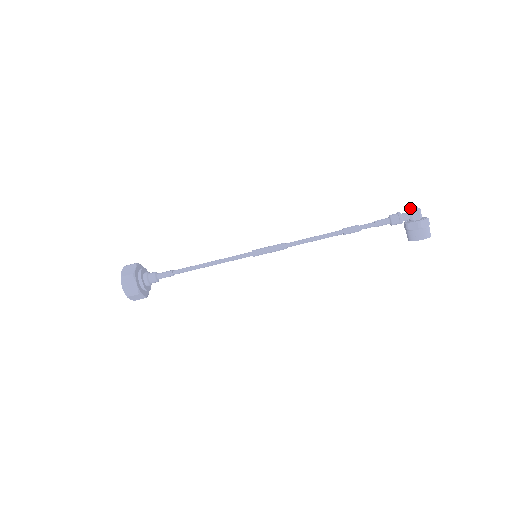
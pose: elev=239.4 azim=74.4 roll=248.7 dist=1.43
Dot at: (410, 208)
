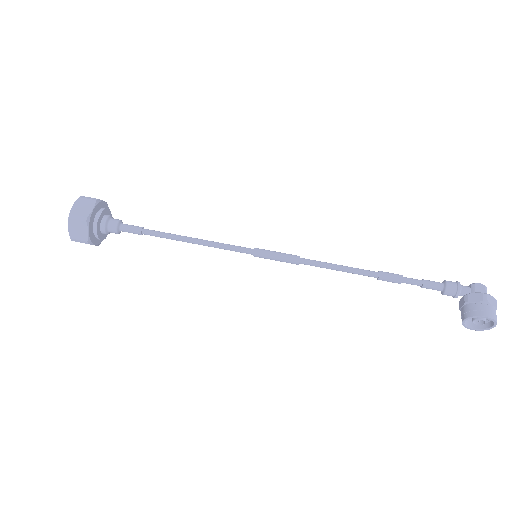
Dot at: occluded
